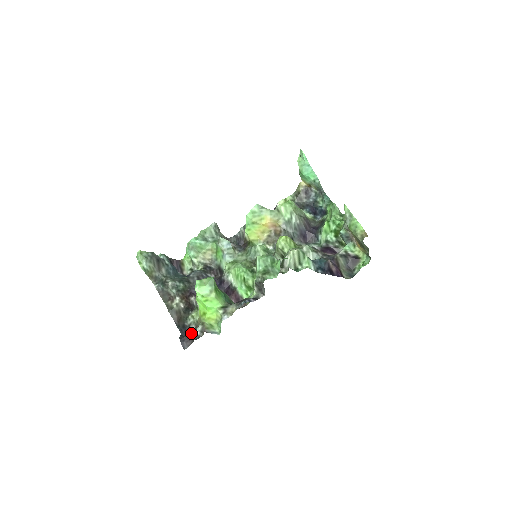
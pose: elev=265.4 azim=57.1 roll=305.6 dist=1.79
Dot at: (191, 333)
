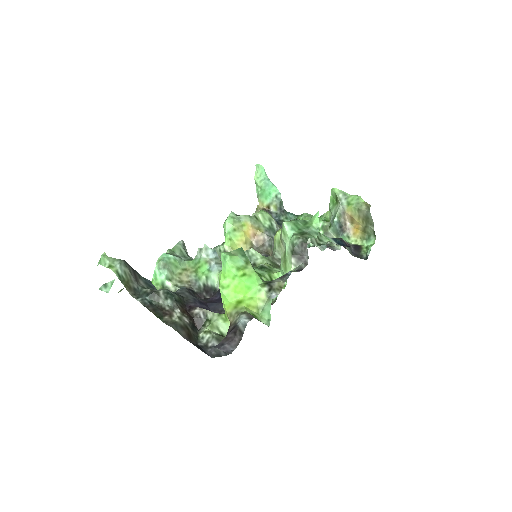
Dot at: (230, 330)
